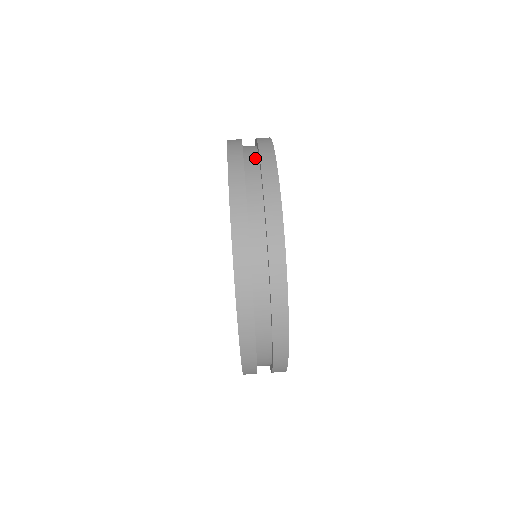
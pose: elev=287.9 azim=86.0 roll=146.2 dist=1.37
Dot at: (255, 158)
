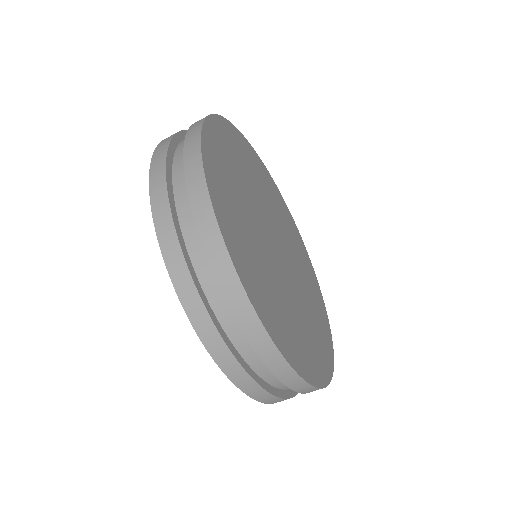
Dot at: occluded
